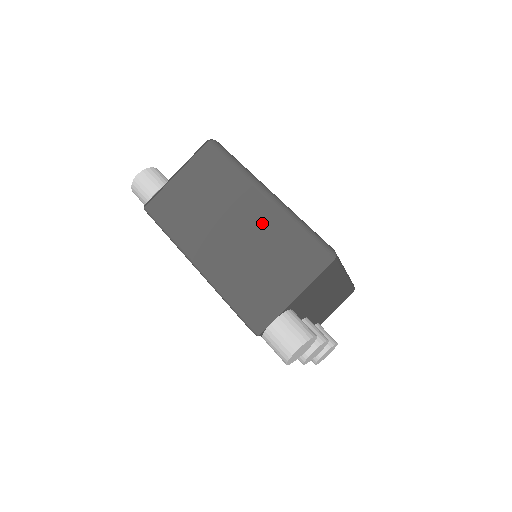
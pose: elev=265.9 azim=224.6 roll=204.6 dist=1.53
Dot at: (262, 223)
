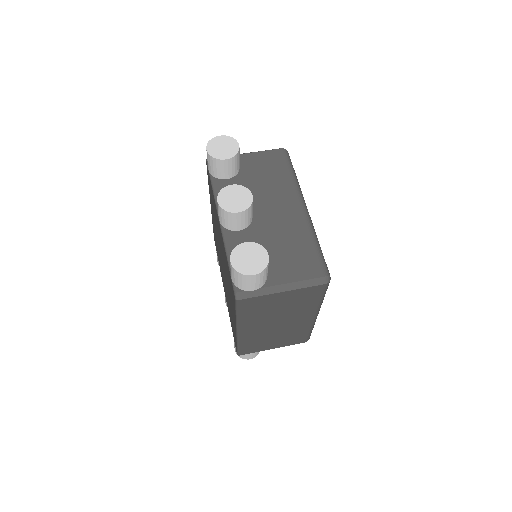
Dot at: occluded
